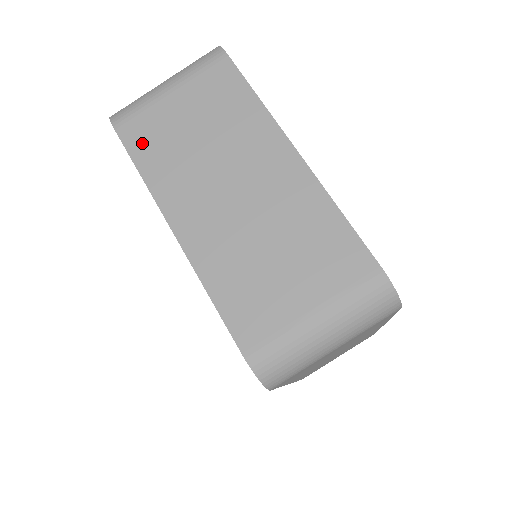
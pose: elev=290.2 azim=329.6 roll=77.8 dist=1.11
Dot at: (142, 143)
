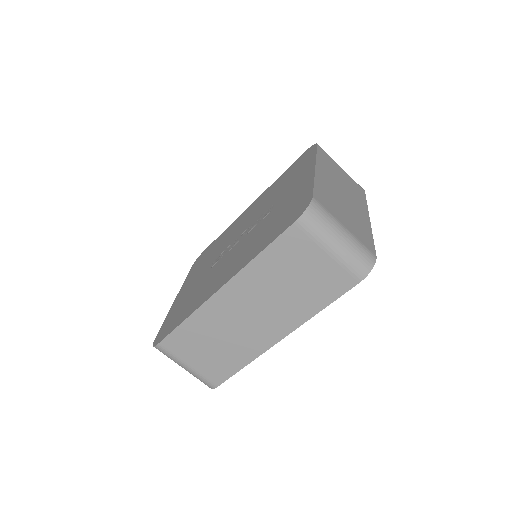
Dot at: (323, 155)
